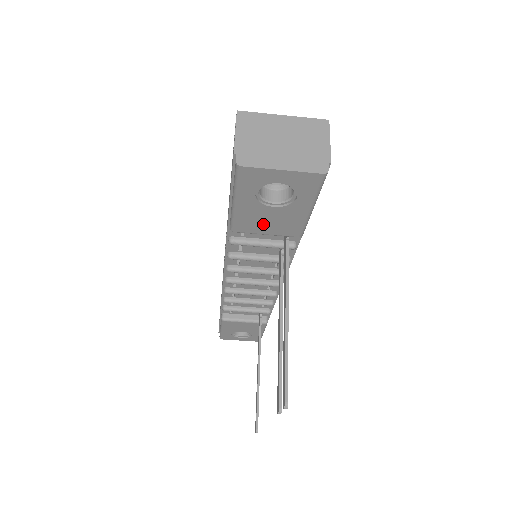
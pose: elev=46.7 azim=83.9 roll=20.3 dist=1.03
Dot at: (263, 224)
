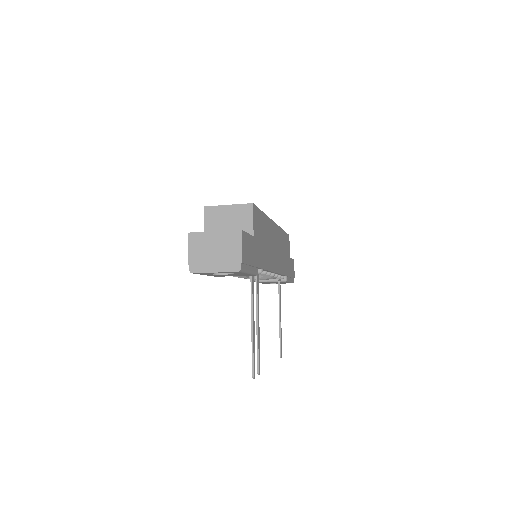
Dot at: (229, 275)
